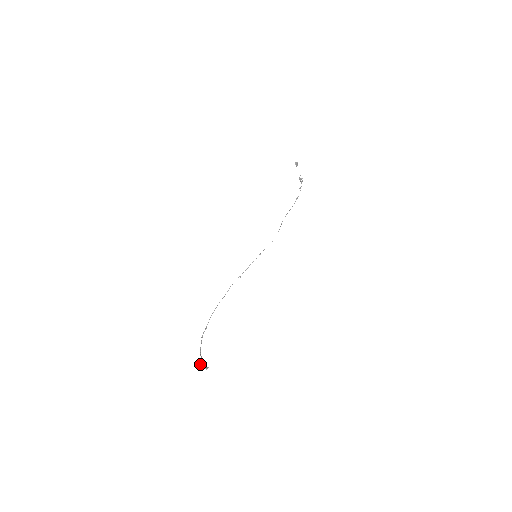
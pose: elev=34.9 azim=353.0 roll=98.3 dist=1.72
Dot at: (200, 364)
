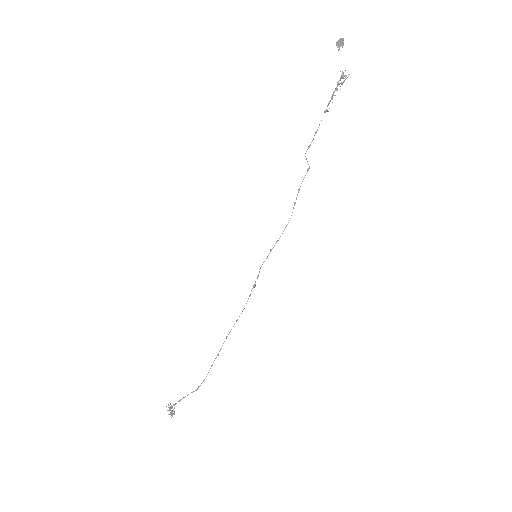
Dot at: occluded
